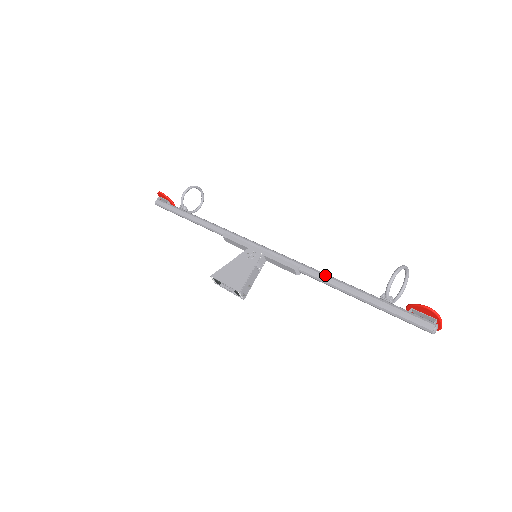
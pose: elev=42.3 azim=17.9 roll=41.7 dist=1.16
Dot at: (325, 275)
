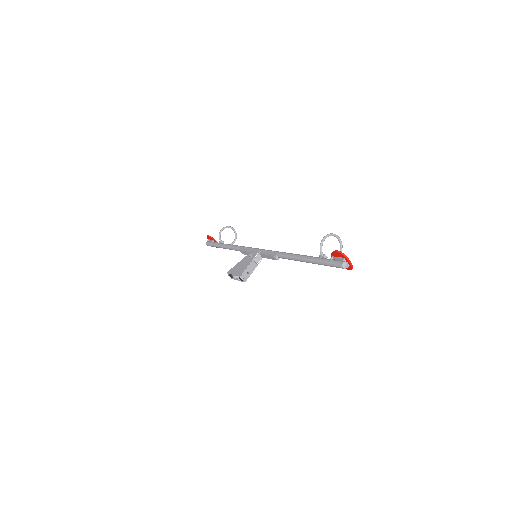
Dot at: (290, 254)
